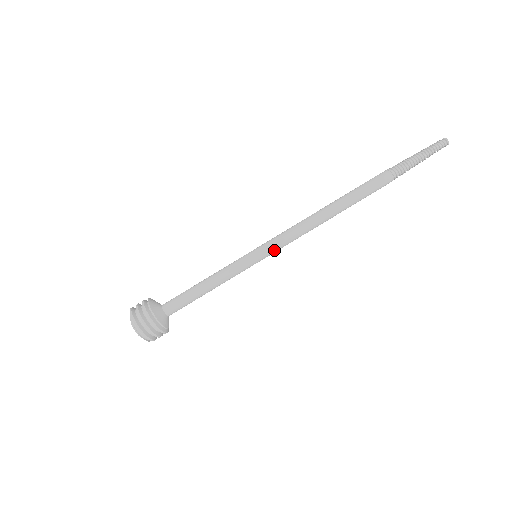
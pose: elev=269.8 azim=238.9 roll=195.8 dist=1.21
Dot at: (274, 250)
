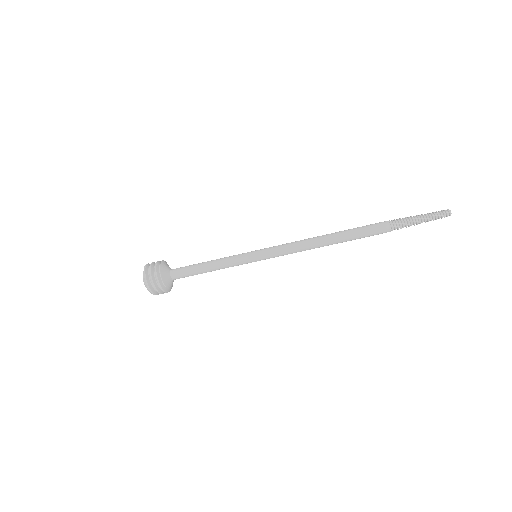
Dot at: (272, 257)
